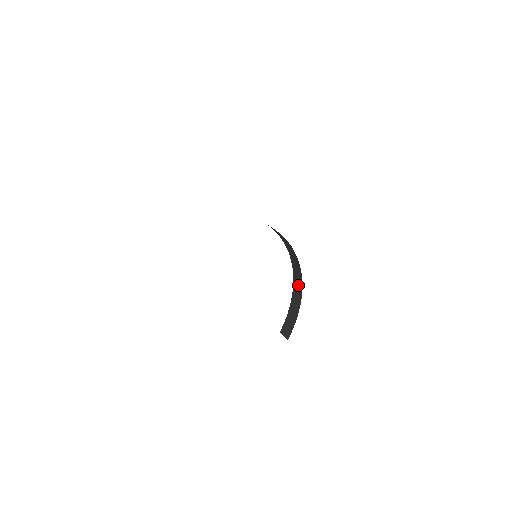
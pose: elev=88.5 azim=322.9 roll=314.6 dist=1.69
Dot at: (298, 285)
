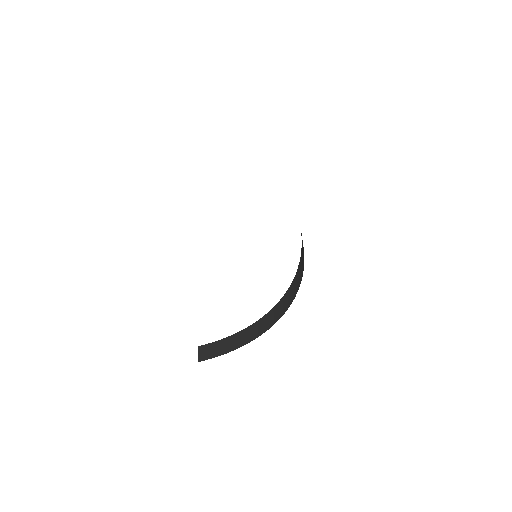
Dot at: (264, 325)
